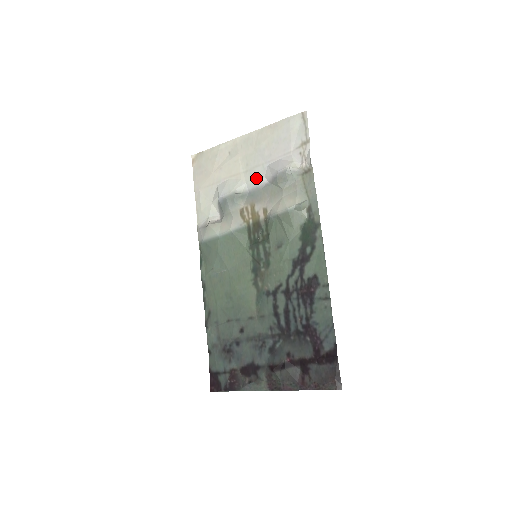
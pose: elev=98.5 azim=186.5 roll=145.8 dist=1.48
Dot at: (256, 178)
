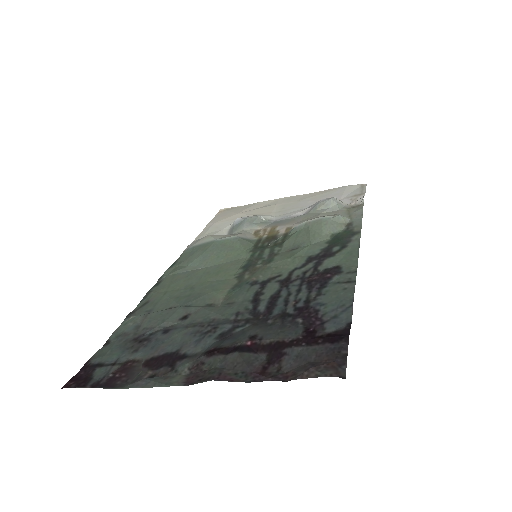
Dot at: (289, 213)
